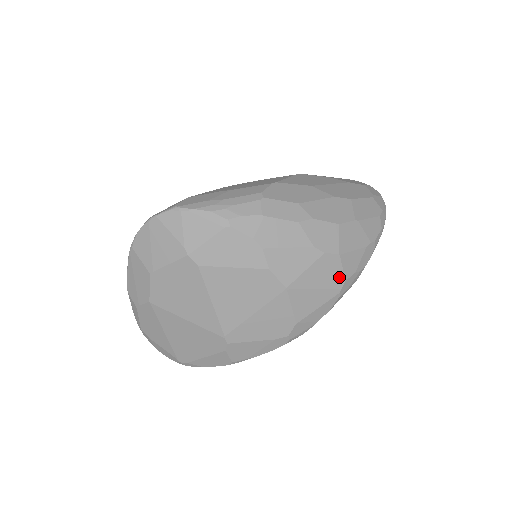
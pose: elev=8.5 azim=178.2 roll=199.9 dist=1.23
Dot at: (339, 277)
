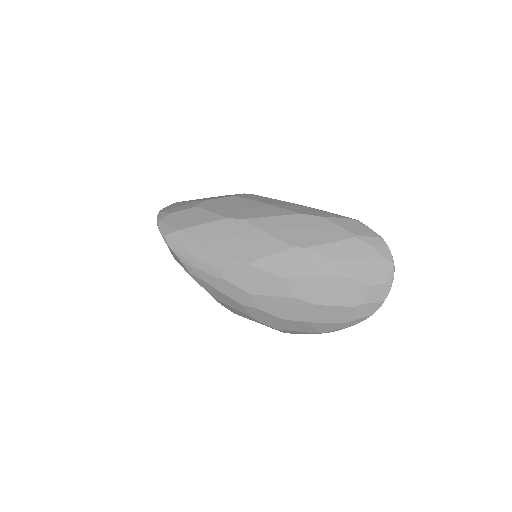
Dot at: (278, 330)
